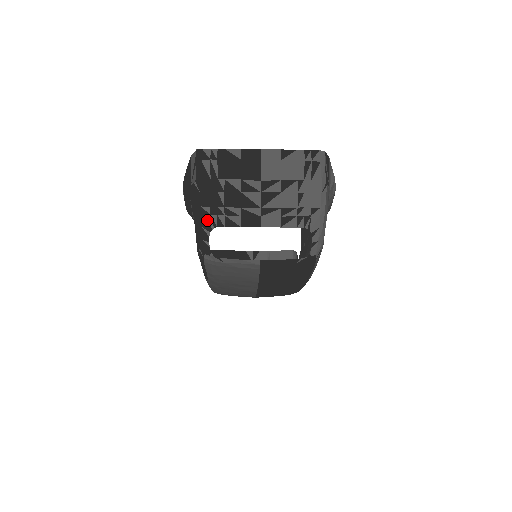
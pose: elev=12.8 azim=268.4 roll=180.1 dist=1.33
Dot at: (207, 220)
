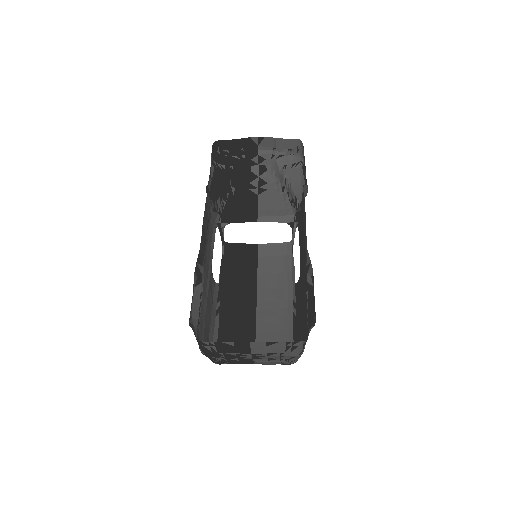
Dot at: (214, 359)
